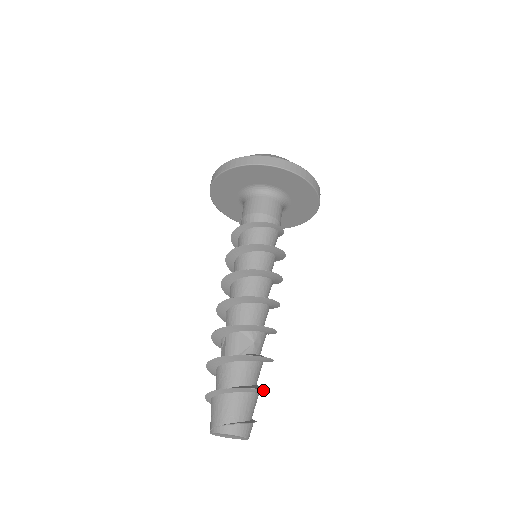
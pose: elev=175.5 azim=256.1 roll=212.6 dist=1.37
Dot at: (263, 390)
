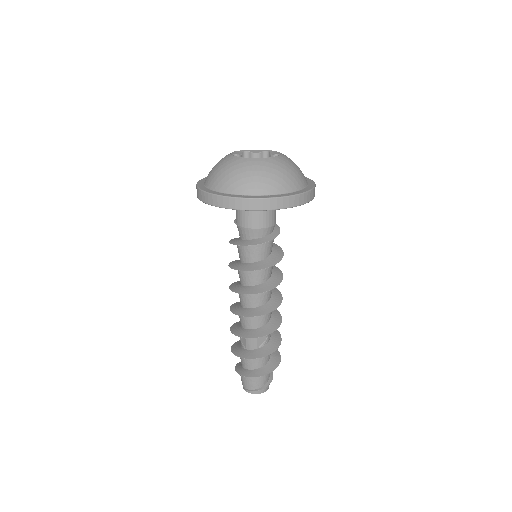
Dot at: (278, 364)
